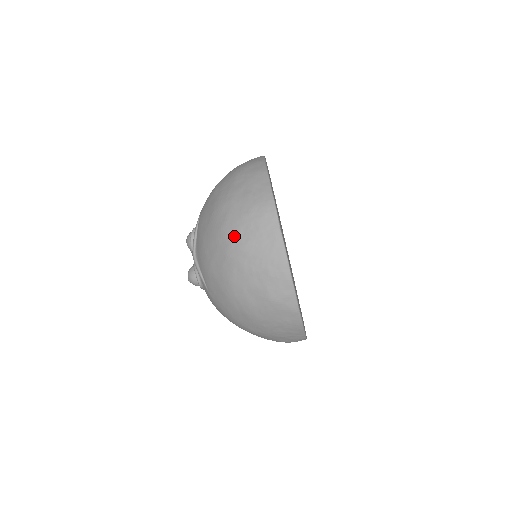
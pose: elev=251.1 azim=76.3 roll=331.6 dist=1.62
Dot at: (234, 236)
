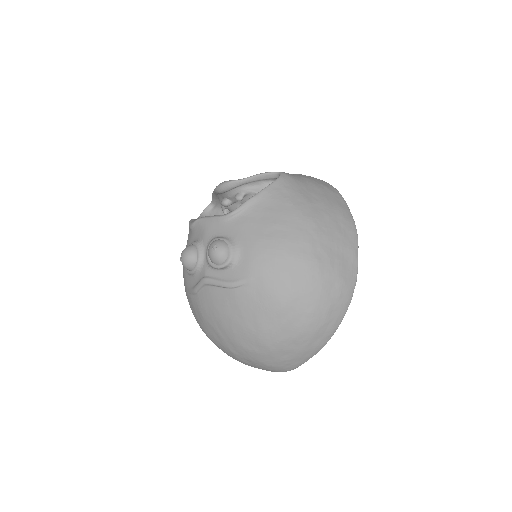
Dot at: (243, 357)
